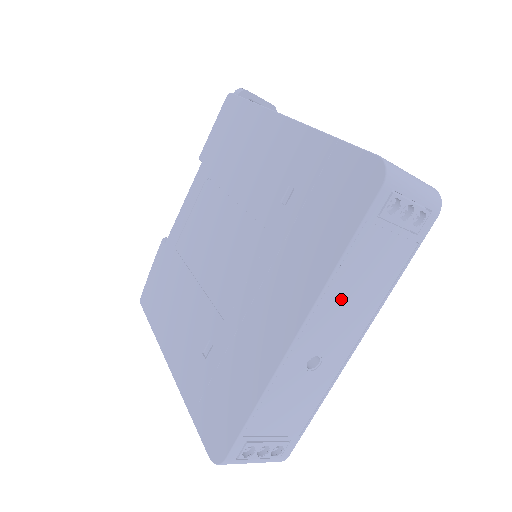
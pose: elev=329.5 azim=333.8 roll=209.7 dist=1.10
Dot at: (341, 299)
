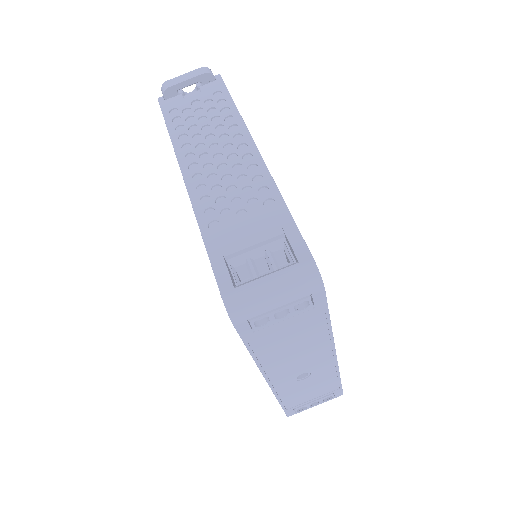
Dot at: (283, 358)
